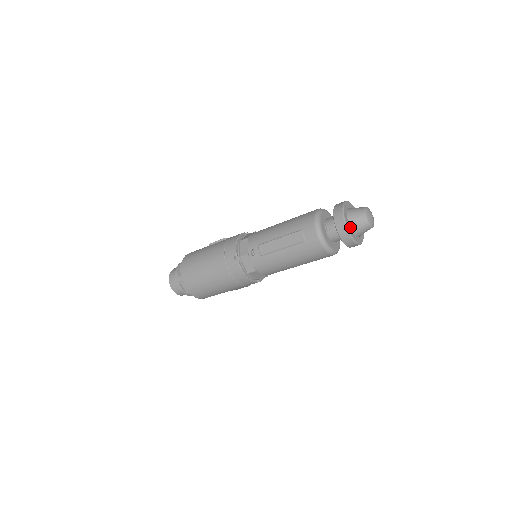
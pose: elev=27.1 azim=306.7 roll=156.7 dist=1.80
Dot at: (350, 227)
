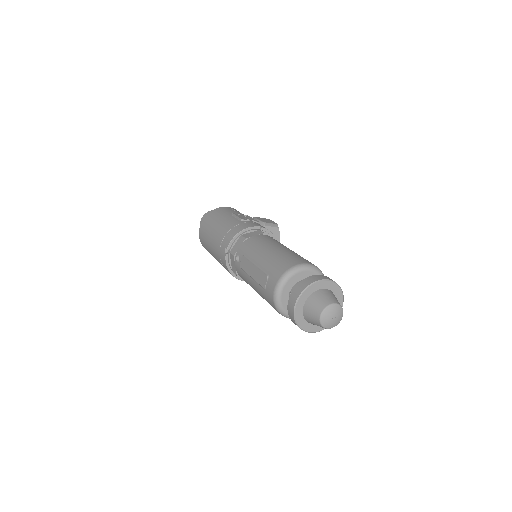
Dot at: (303, 312)
